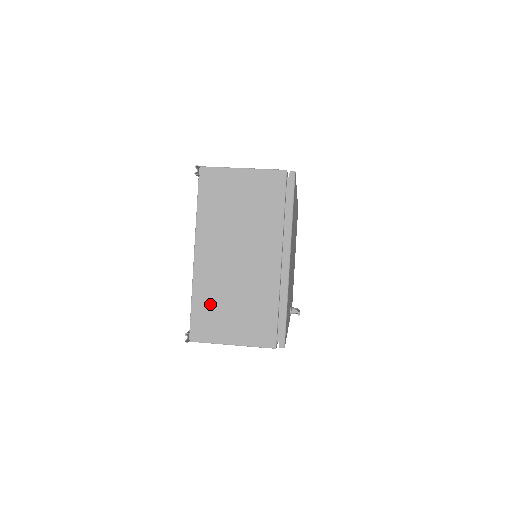
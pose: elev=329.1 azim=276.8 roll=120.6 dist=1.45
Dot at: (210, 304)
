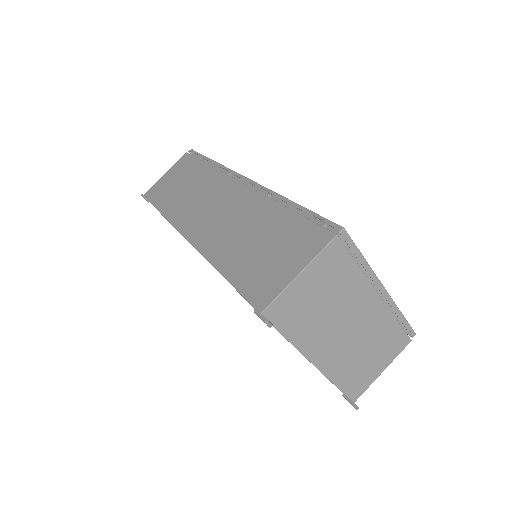
Dot at: (351, 373)
